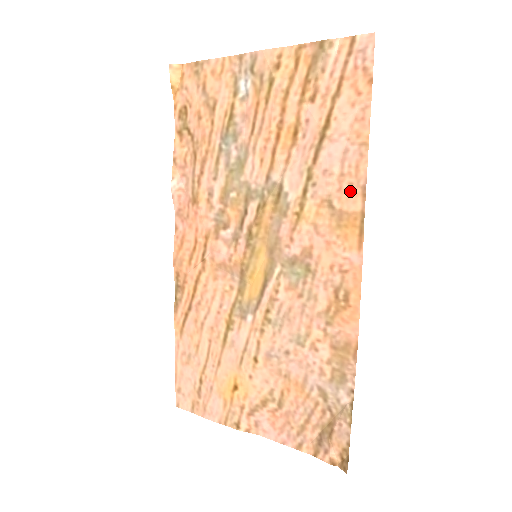
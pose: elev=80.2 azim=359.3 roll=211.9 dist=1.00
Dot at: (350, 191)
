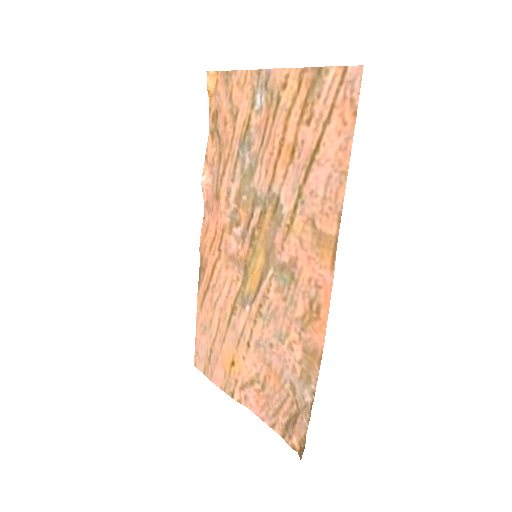
Dot at: (329, 215)
